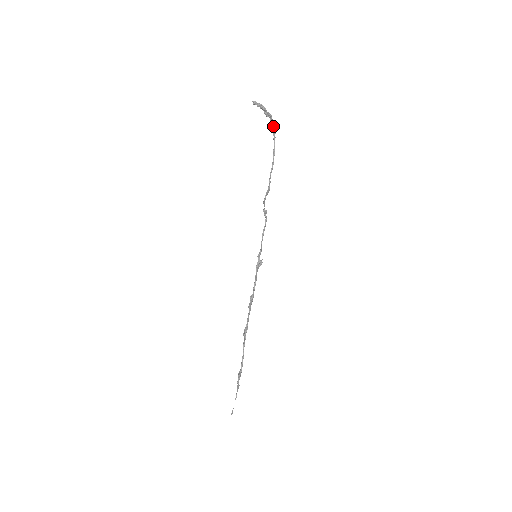
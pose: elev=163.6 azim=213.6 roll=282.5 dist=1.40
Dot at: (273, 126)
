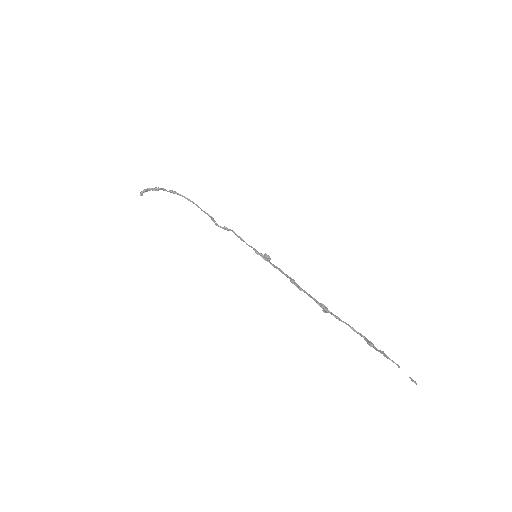
Dot at: (170, 191)
